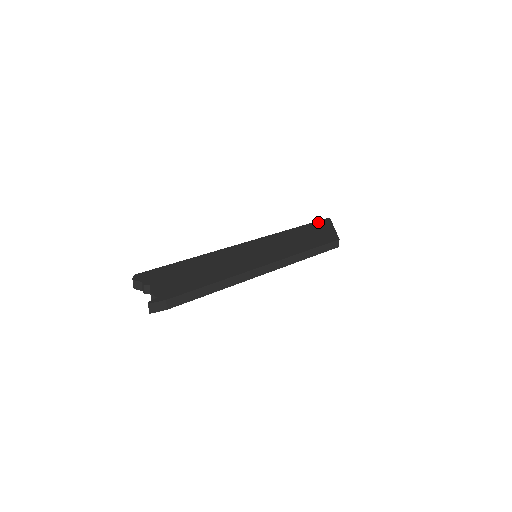
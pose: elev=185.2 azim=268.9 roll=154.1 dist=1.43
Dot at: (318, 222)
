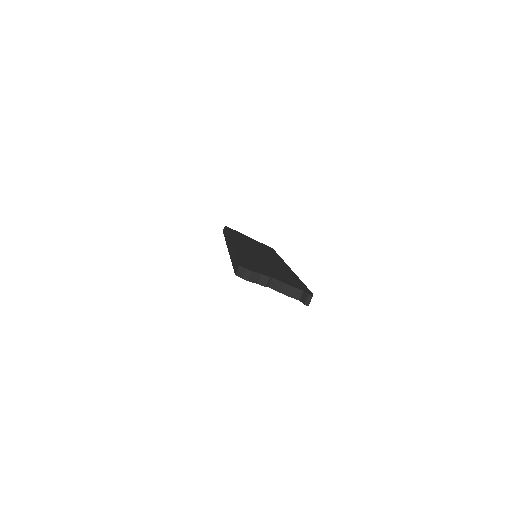
Dot at: (229, 229)
